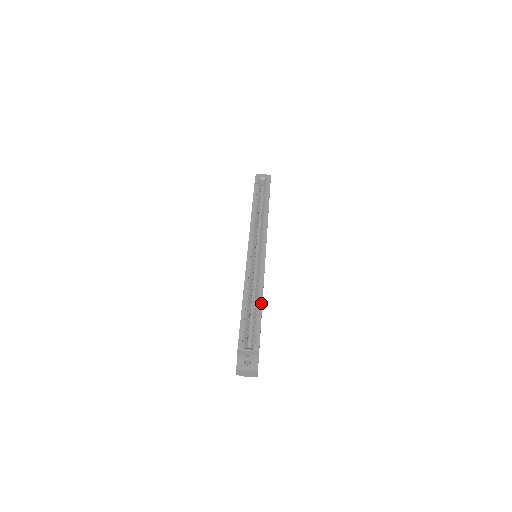
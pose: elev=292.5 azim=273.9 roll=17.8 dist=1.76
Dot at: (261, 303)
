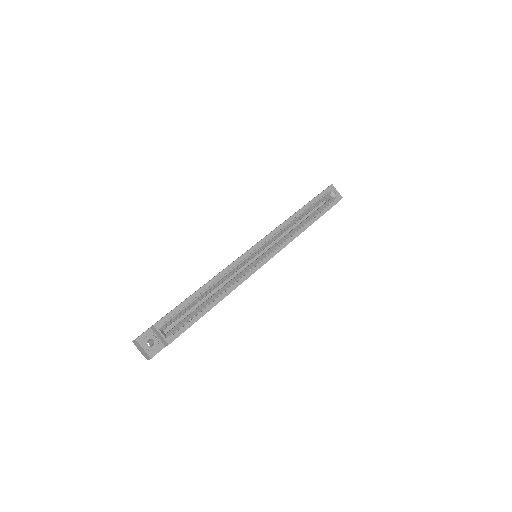
Dot at: (215, 304)
